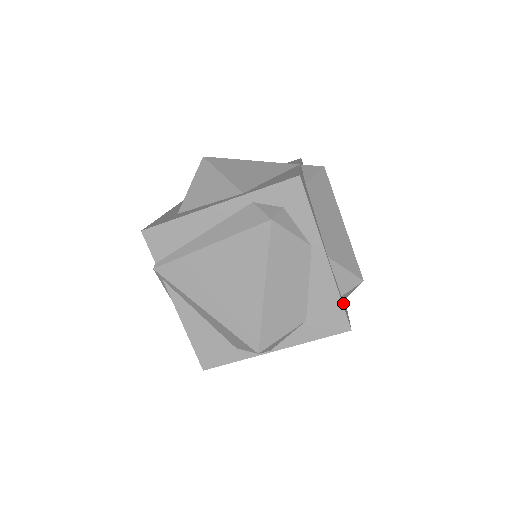
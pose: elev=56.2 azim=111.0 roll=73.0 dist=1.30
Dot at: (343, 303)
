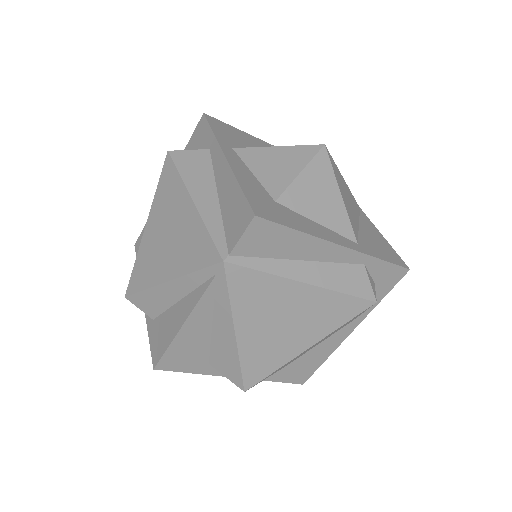
Dot at: occluded
